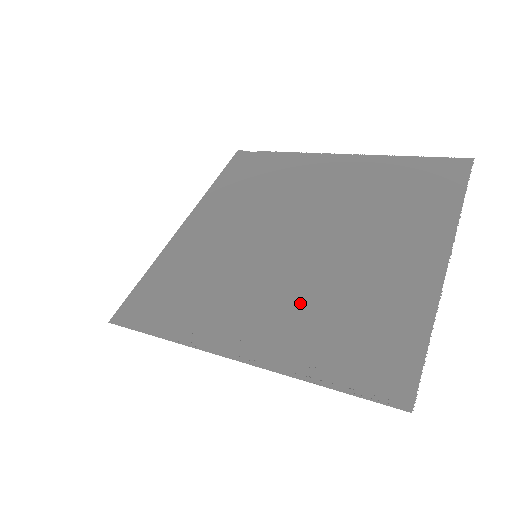
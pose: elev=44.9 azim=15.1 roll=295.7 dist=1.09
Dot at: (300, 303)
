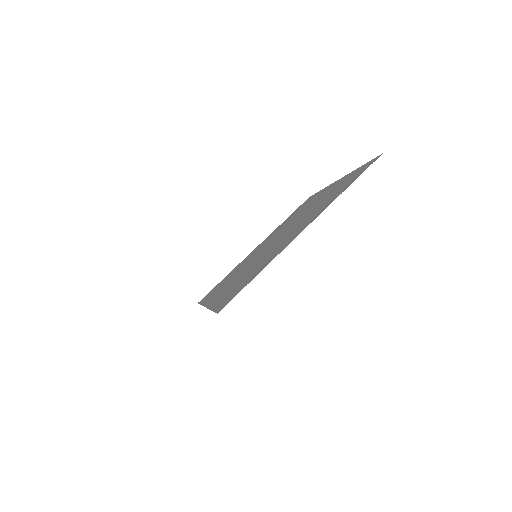
Dot at: (242, 274)
